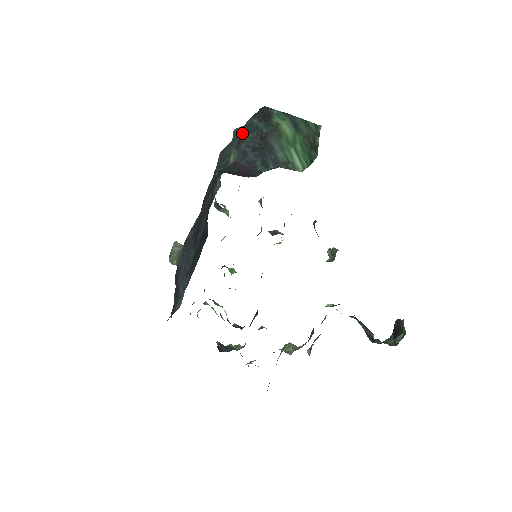
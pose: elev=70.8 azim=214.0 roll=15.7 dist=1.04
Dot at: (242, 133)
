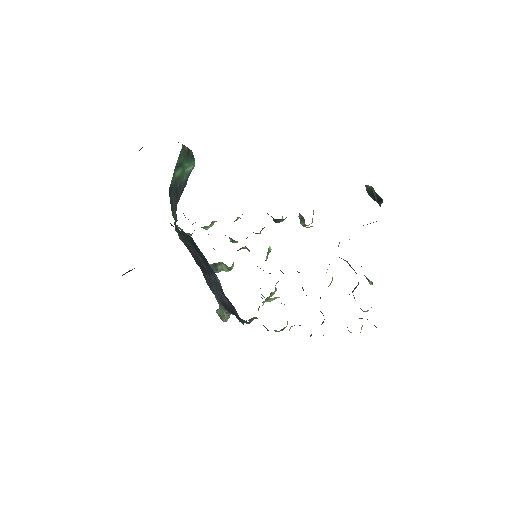
Dot at: (171, 209)
